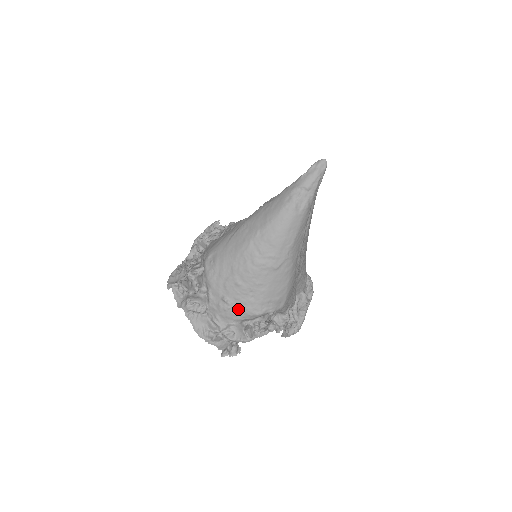
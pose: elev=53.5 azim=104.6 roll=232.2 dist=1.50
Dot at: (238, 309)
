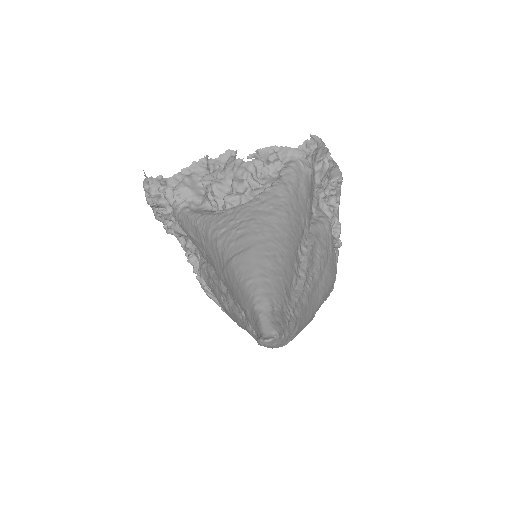
Dot at: occluded
